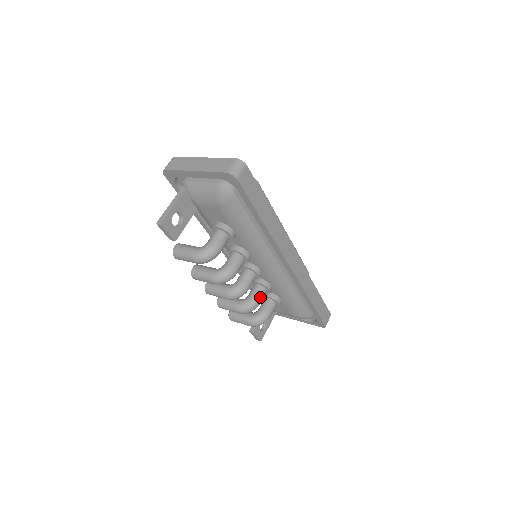
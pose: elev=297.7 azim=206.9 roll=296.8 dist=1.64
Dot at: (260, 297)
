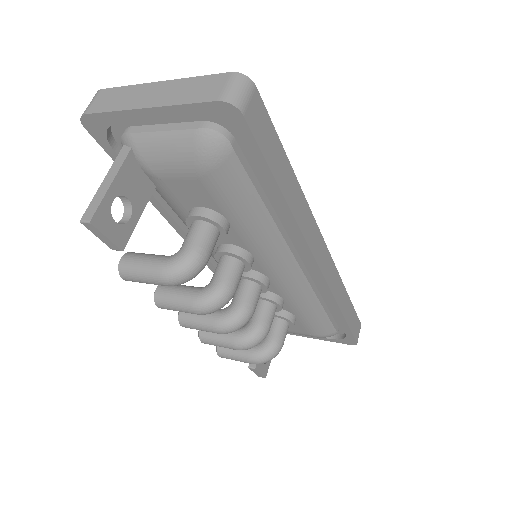
Dot at: (269, 320)
